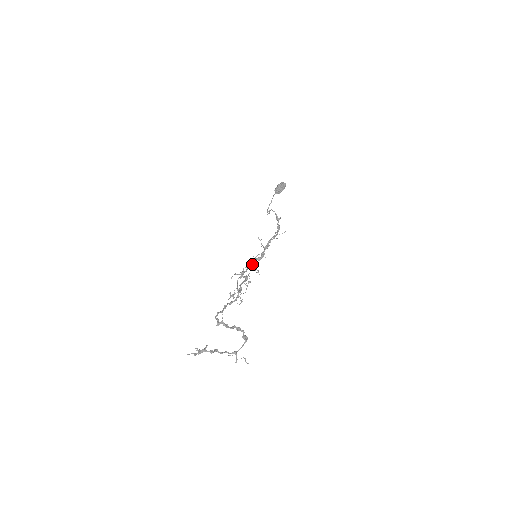
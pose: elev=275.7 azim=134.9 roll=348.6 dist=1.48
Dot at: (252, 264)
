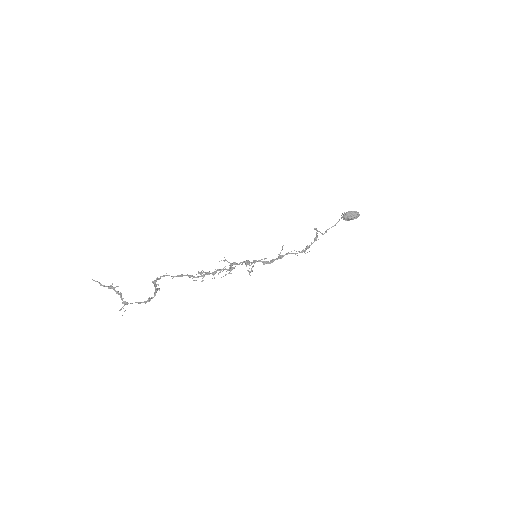
Dot at: (247, 261)
